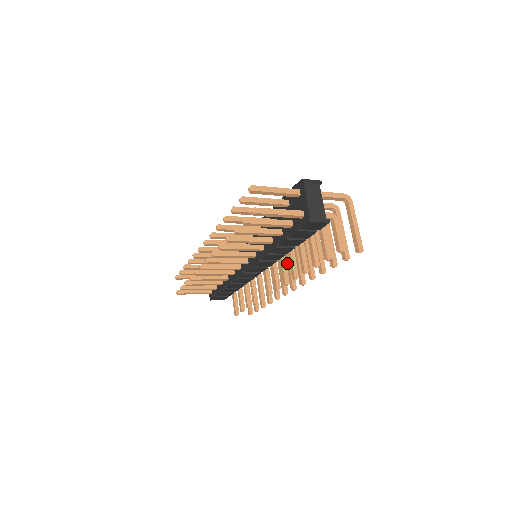
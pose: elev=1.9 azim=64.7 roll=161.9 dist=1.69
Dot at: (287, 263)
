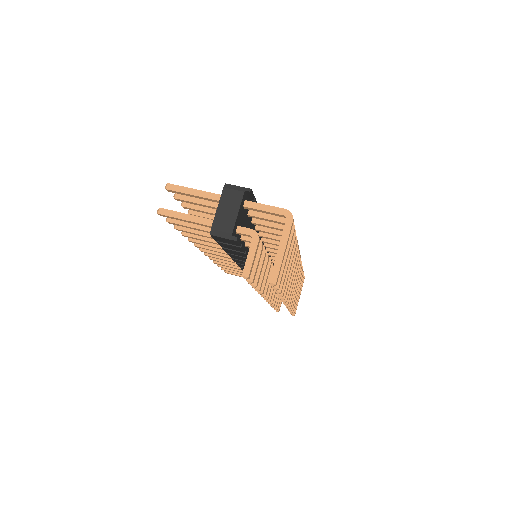
Dot at: occluded
